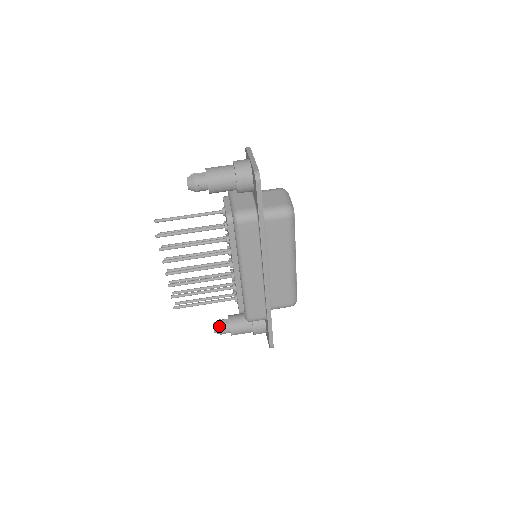
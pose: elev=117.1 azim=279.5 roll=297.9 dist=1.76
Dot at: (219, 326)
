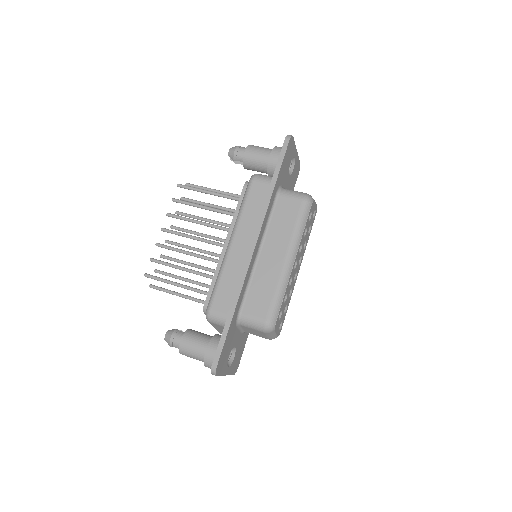
Dot at: (174, 330)
